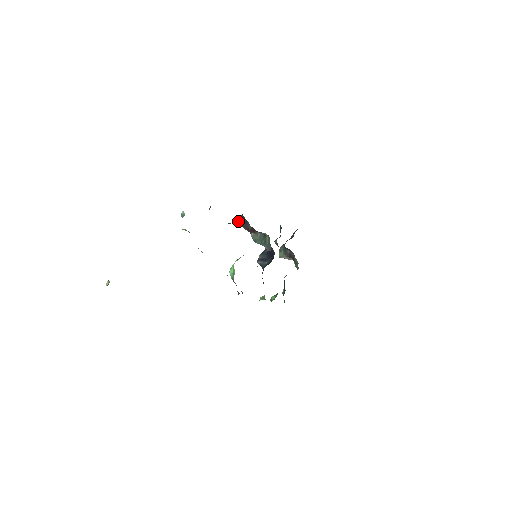
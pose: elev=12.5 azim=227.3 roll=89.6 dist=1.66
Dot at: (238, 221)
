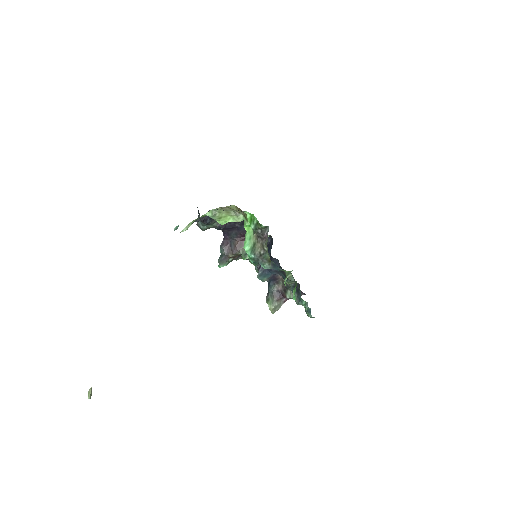
Dot at: (221, 256)
